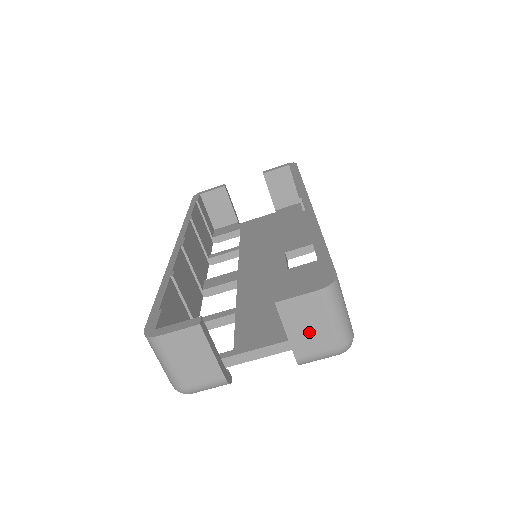
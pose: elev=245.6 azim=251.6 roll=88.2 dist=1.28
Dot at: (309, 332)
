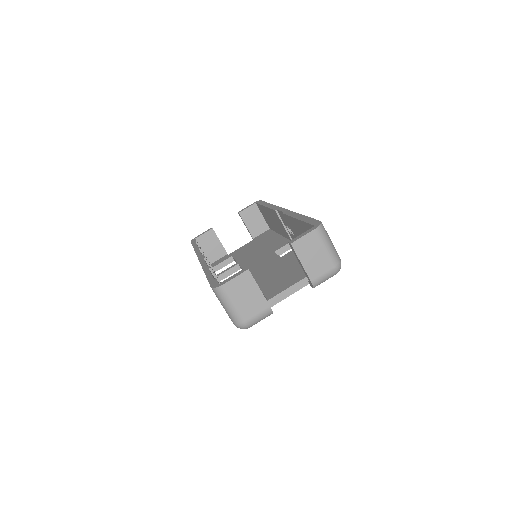
Dot at: (315, 260)
